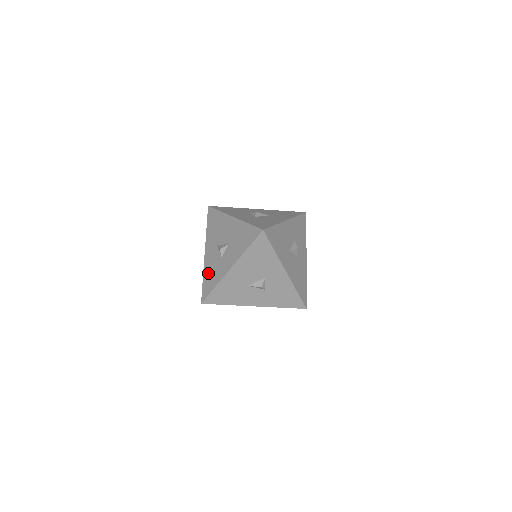
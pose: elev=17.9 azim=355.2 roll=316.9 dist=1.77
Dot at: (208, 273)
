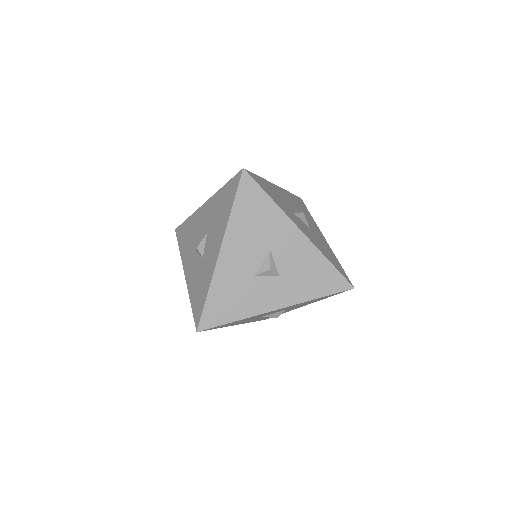
Dot at: occluded
